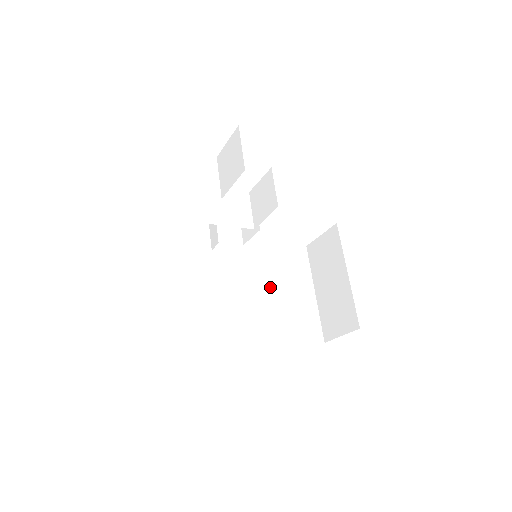
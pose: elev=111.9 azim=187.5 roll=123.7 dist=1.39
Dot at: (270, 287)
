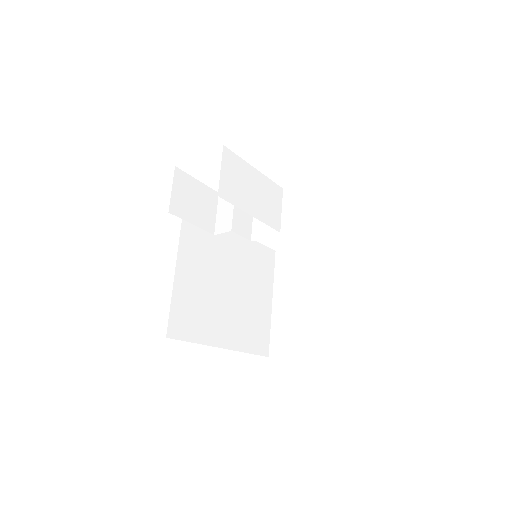
Dot at: (238, 285)
